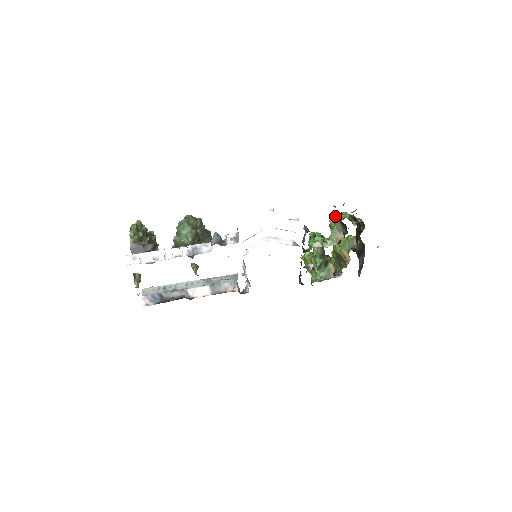
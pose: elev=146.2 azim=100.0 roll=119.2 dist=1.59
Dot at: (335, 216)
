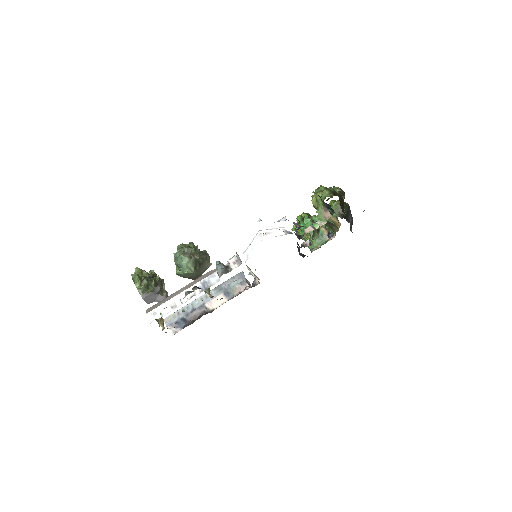
Dot at: (315, 196)
